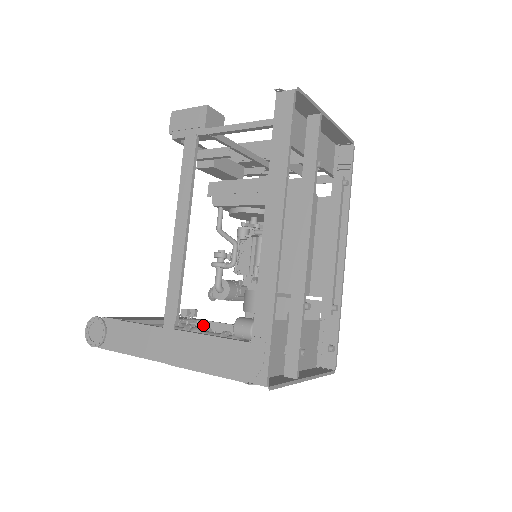
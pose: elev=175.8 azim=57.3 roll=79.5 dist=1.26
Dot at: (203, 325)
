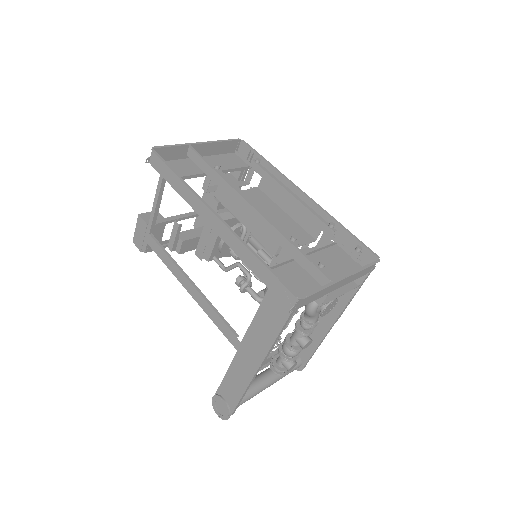
Dot at: occluded
